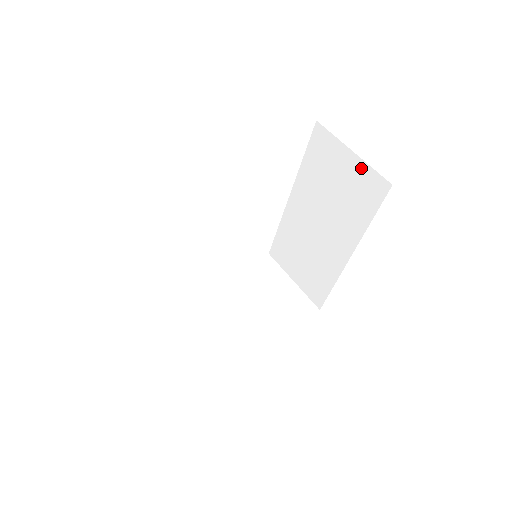
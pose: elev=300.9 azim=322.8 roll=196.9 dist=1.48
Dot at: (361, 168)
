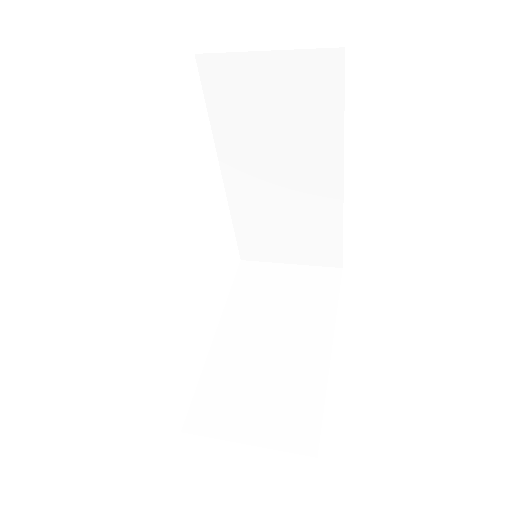
Dot at: (291, 62)
